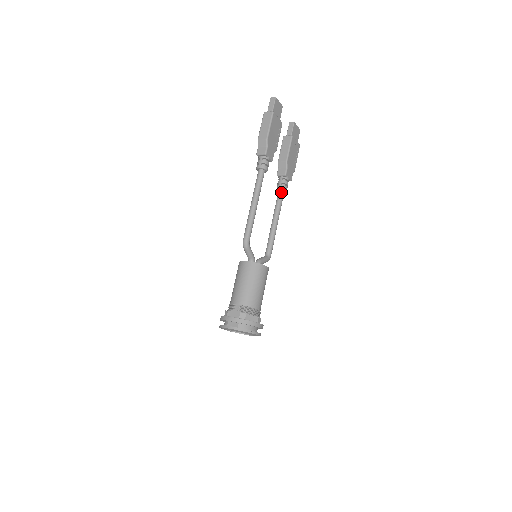
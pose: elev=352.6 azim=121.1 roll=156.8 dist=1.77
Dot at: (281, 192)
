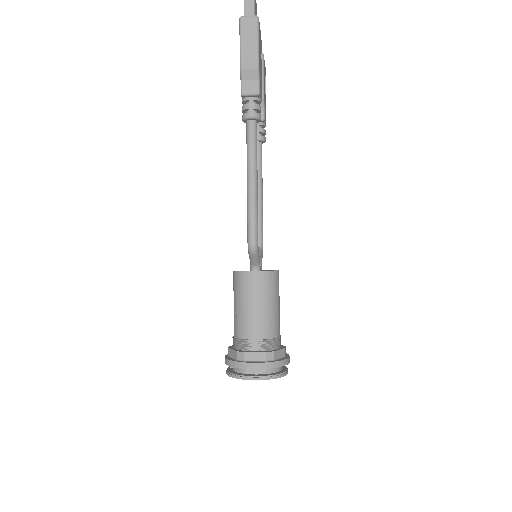
Dot at: (259, 147)
